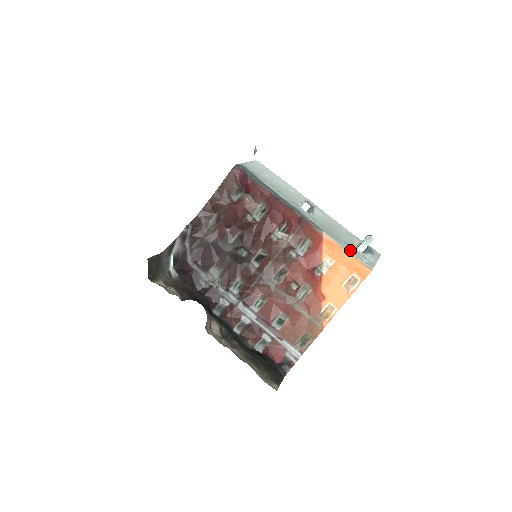
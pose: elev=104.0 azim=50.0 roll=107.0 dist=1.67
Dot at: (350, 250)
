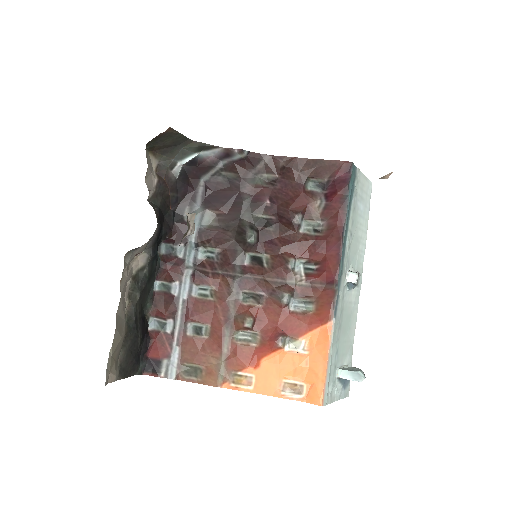
Dot at: (332, 363)
